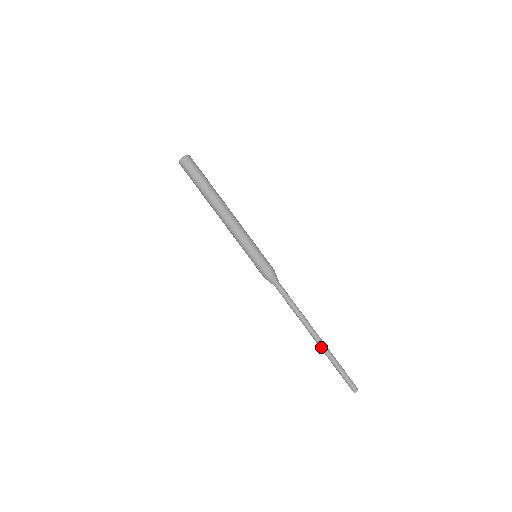
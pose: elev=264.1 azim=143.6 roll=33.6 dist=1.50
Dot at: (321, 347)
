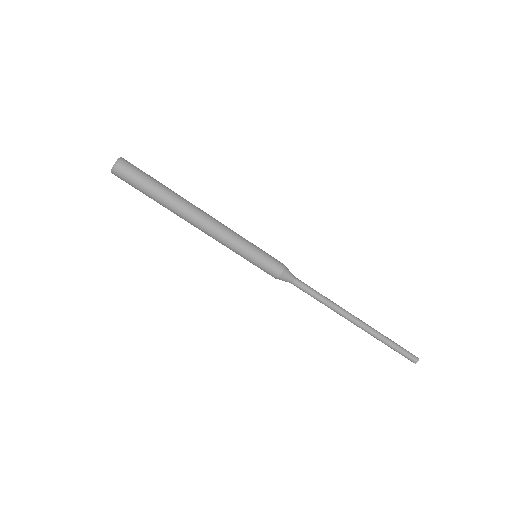
Dot at: occluded
